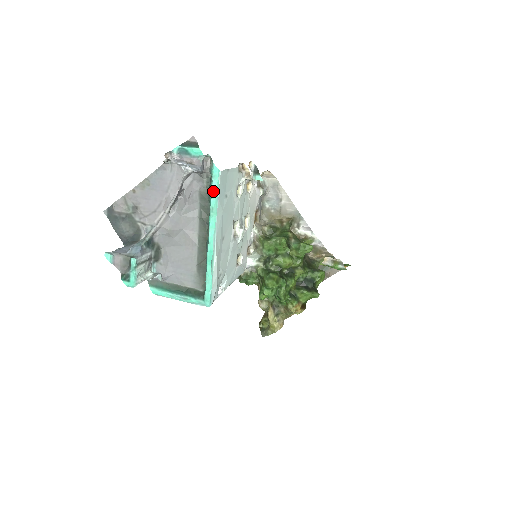
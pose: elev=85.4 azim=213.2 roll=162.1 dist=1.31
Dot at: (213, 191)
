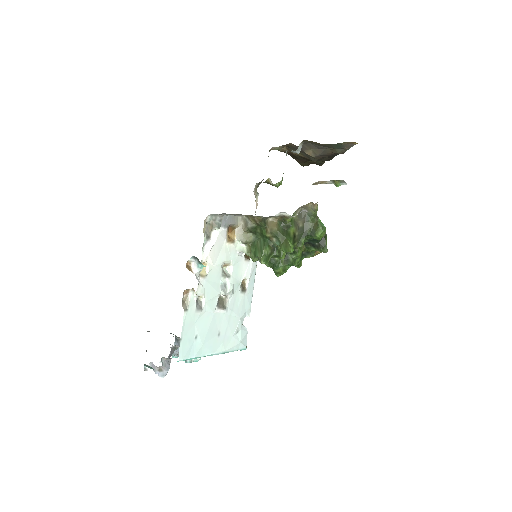
Dot at: occluded
